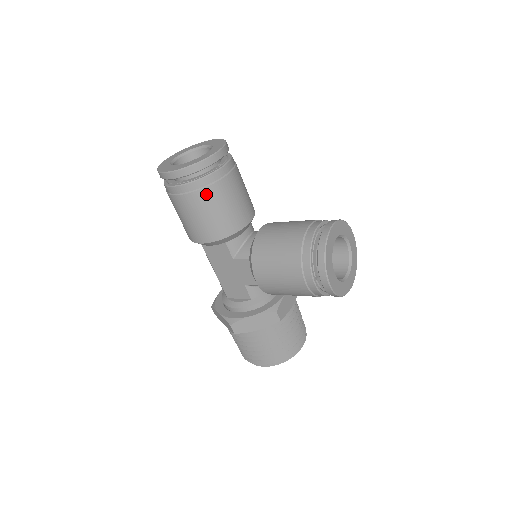
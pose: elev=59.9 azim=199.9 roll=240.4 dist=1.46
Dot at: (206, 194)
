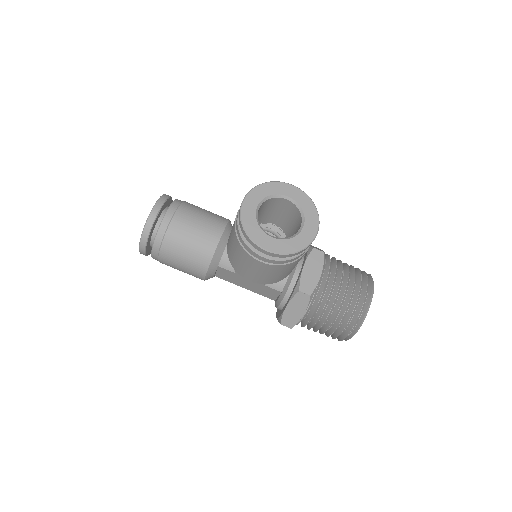
Dot at: (167, 247)
